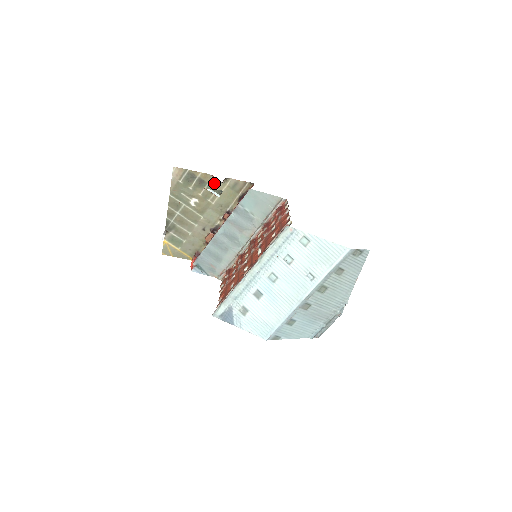
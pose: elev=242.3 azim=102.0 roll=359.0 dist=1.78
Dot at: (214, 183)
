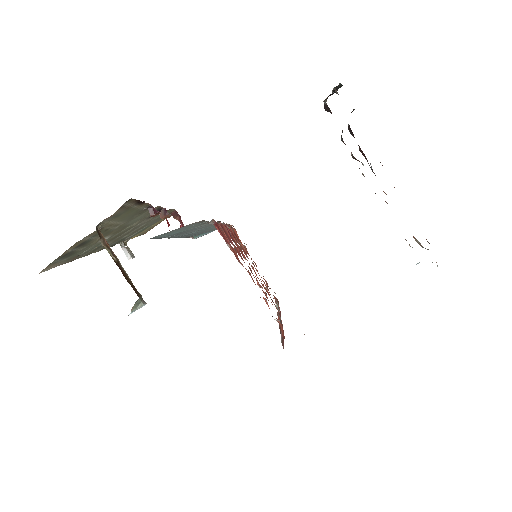
Dot at: (93, 233)
